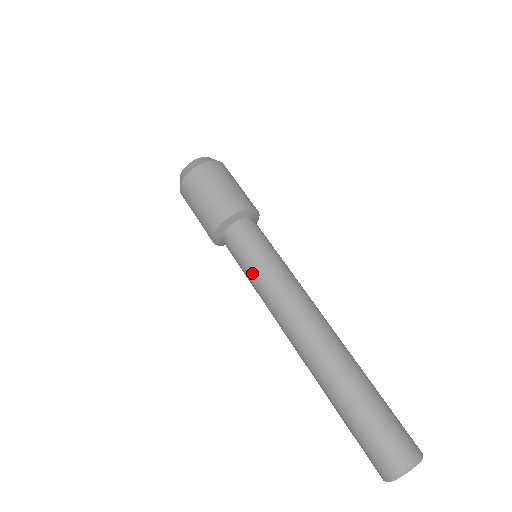
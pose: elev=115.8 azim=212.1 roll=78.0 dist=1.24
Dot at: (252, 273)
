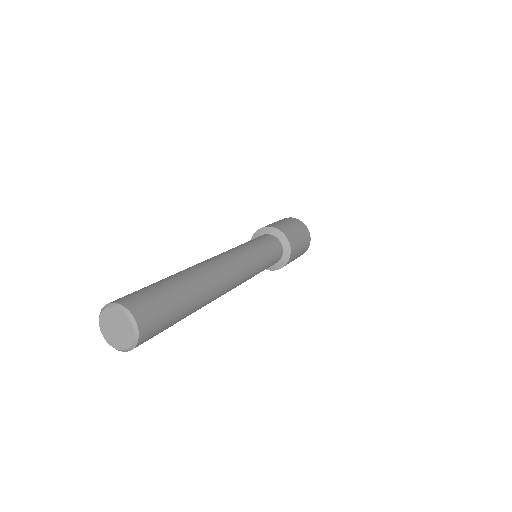
Dot at: occluded
